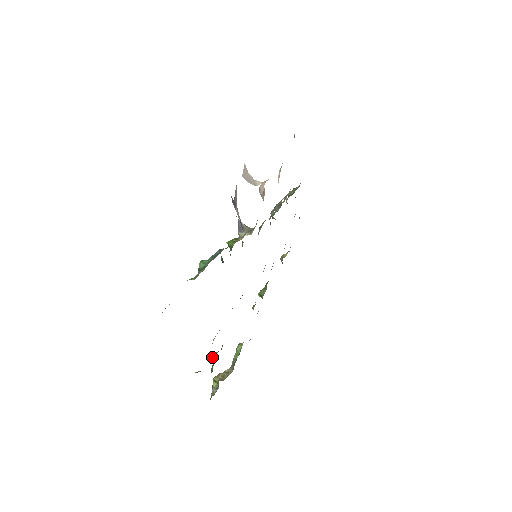
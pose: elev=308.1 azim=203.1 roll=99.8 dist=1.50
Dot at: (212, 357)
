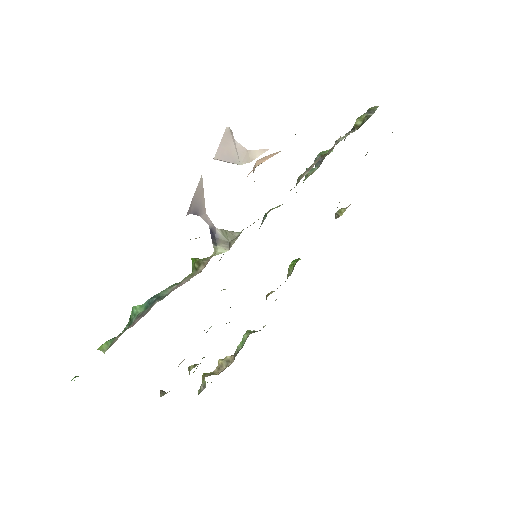
Dot at: (188, 369)
